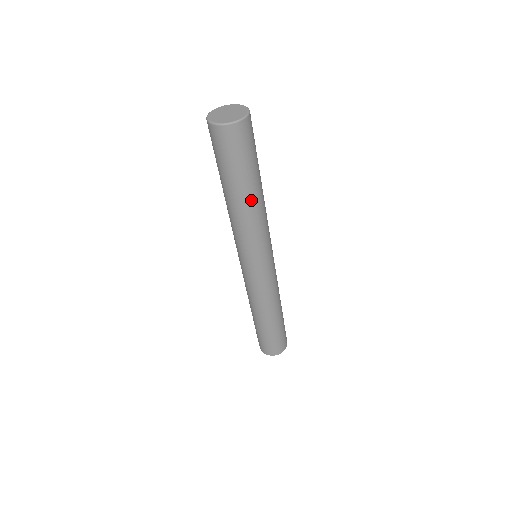
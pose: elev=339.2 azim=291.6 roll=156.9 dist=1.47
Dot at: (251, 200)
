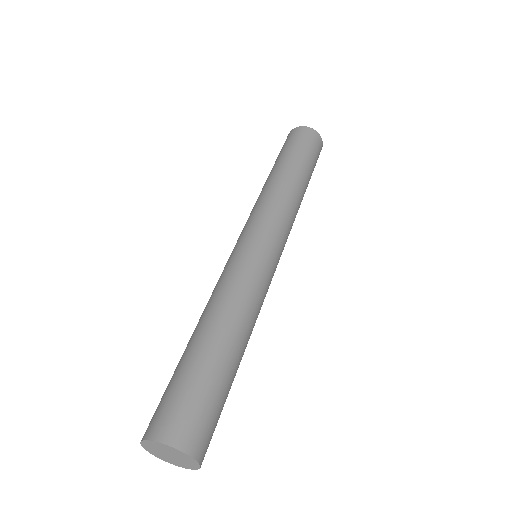
Dot at: (275, 174)
